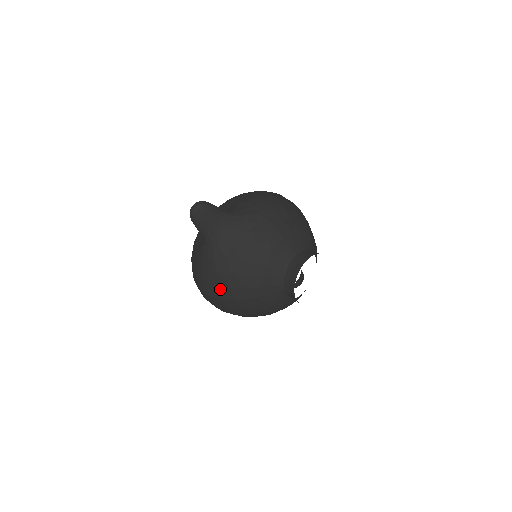
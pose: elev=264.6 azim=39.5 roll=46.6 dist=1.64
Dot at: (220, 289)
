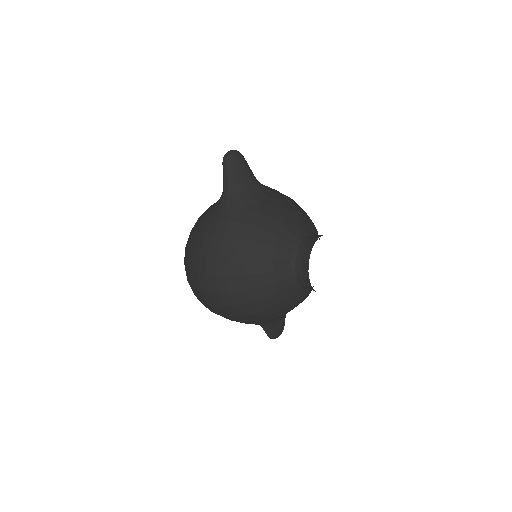
Dot at: (226, 242)
